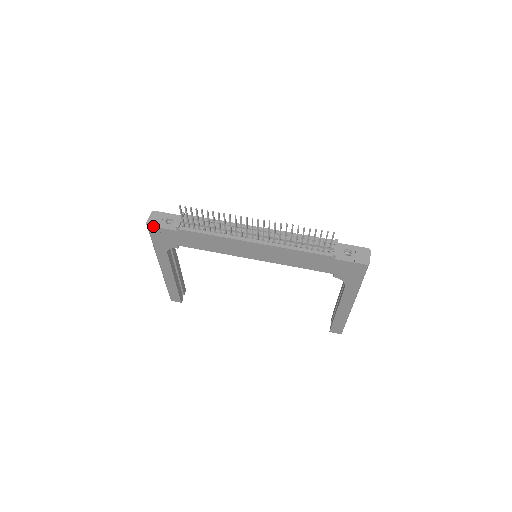
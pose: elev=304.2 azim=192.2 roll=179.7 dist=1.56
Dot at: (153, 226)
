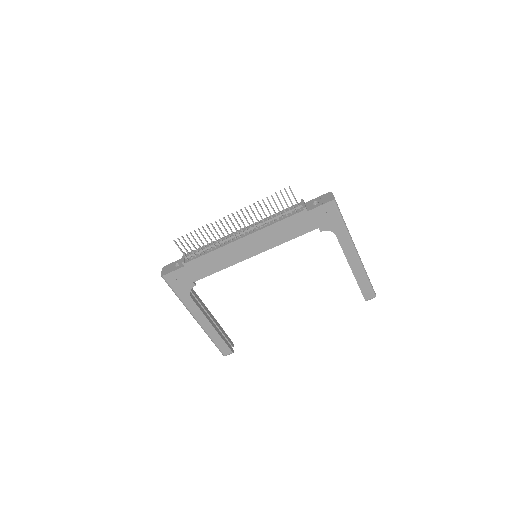
Dot at: (166, 274)
